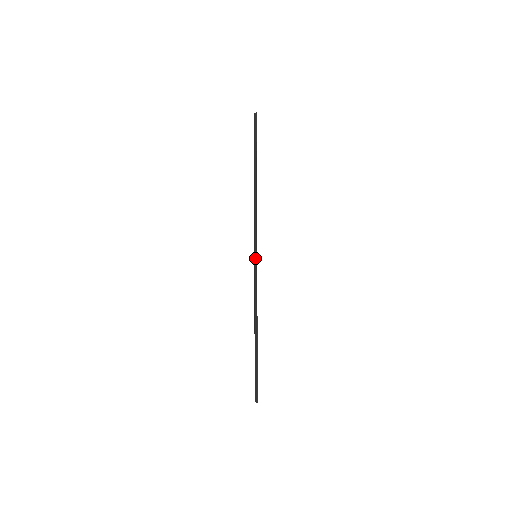
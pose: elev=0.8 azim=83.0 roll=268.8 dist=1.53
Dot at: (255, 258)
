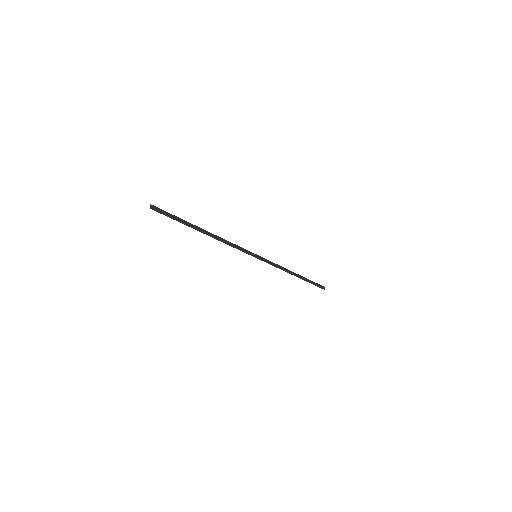
Dot at: (257, 256)
